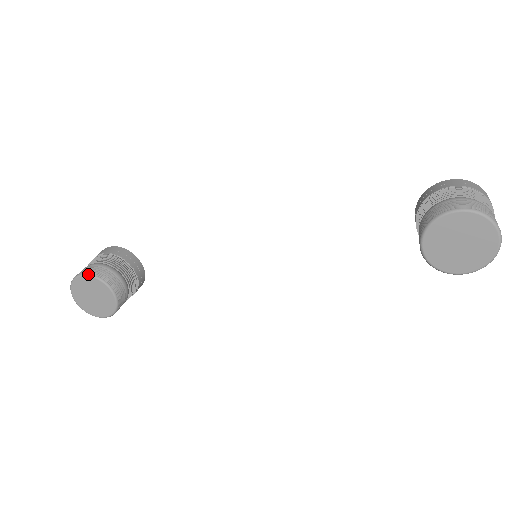
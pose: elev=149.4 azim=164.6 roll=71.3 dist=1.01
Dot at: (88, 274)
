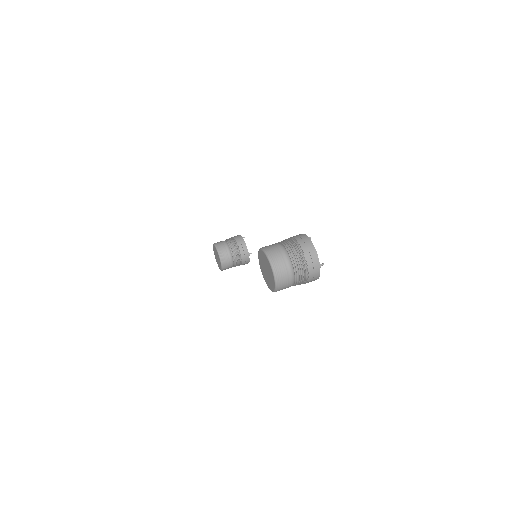
Dot at: (214, 244)
